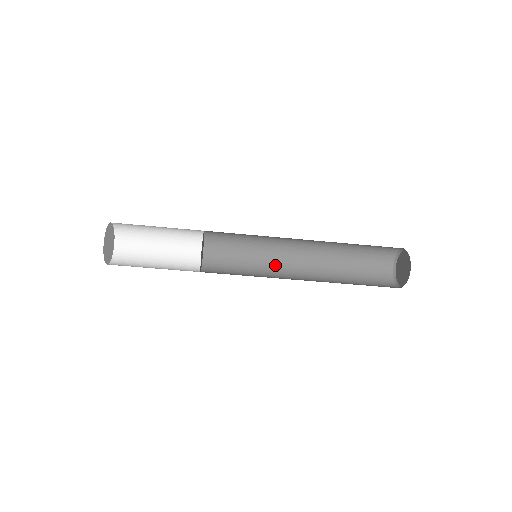
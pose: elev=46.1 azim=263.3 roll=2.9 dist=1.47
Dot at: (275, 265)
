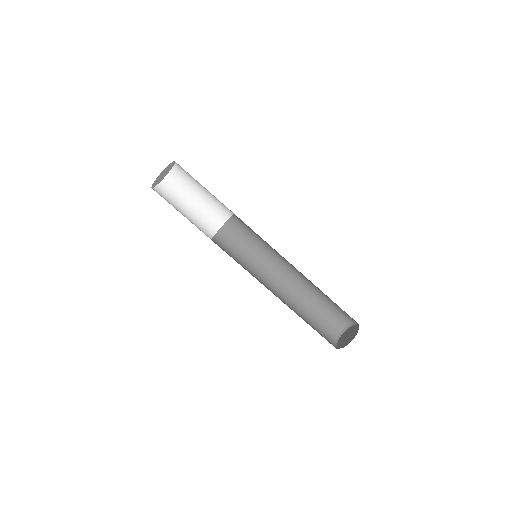
Dot at: (259, 281)
